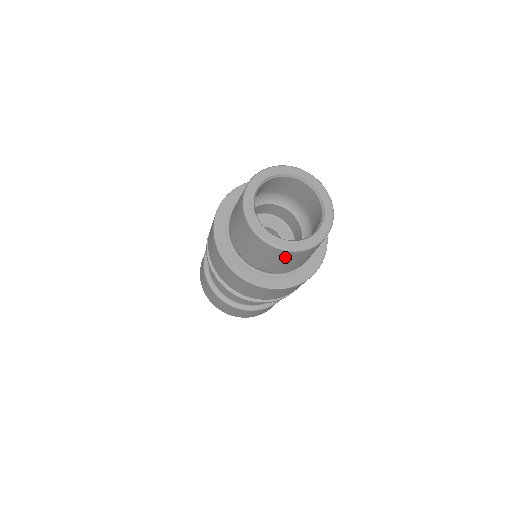
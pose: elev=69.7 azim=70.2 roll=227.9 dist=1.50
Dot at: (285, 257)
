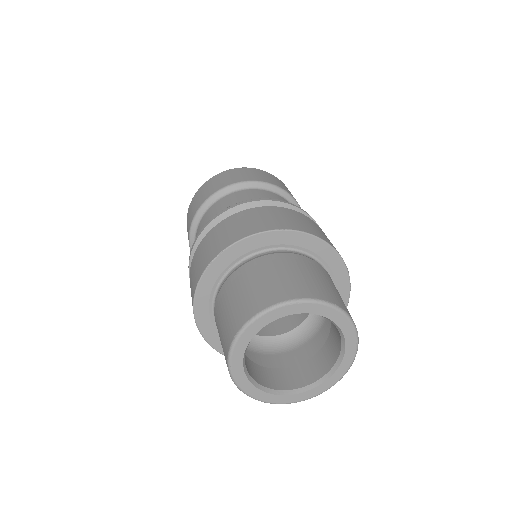
Dot at: occluded
